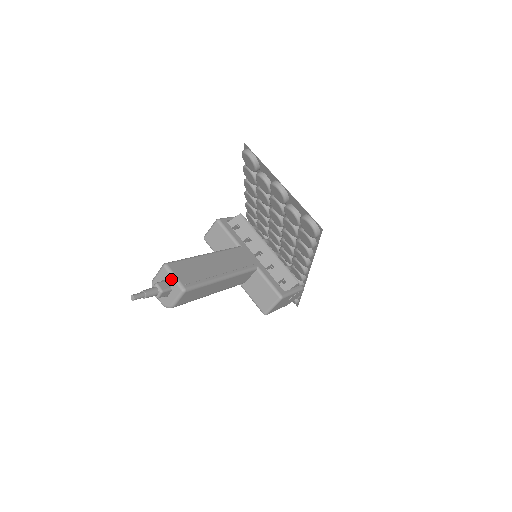
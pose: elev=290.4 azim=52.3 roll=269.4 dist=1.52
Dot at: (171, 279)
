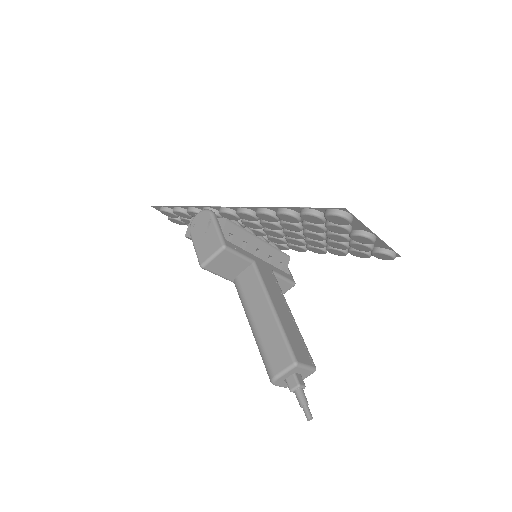
Dot at: (304, 370)
